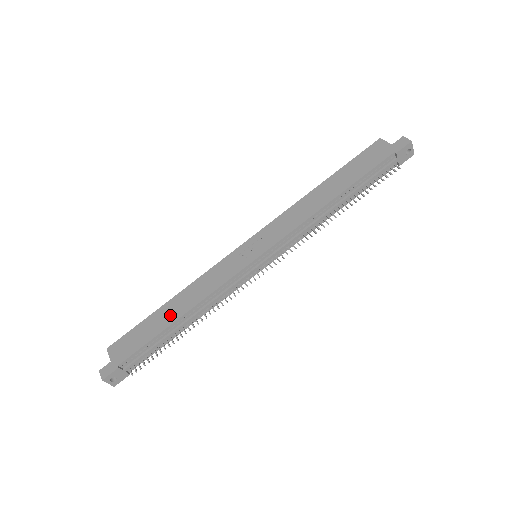
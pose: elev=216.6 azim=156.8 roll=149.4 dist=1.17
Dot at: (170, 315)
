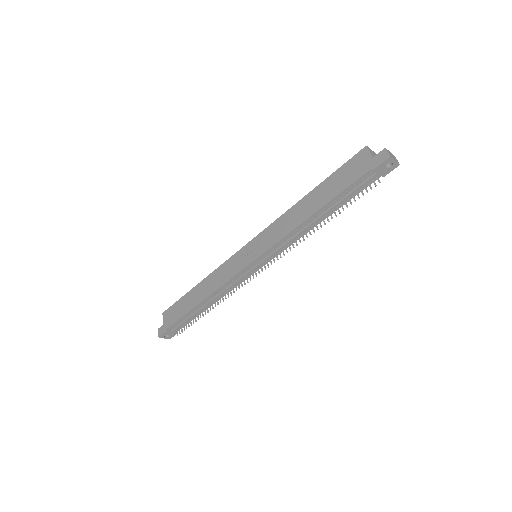
Dot at: (196, 298)
